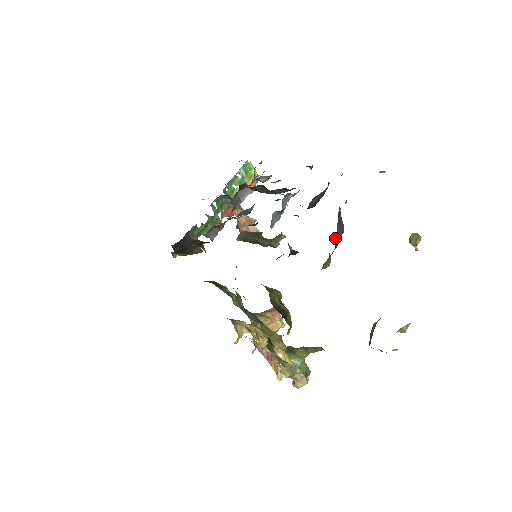
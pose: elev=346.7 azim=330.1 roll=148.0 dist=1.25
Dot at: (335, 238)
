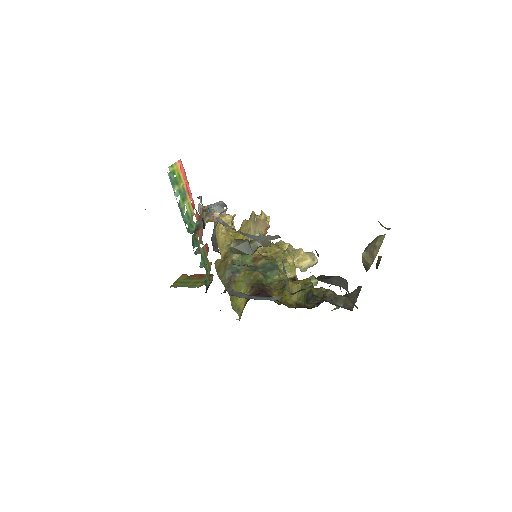
Dot at: (346, 294)
